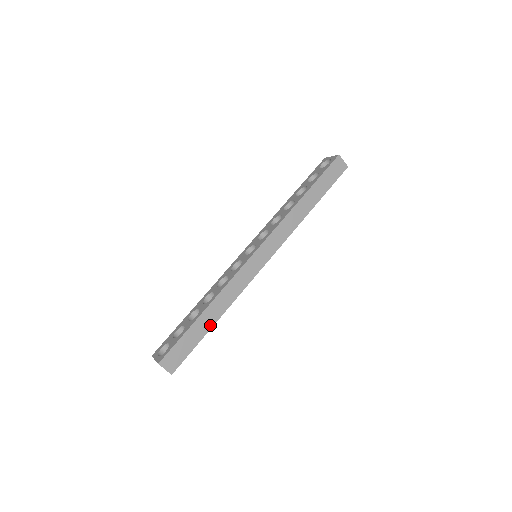
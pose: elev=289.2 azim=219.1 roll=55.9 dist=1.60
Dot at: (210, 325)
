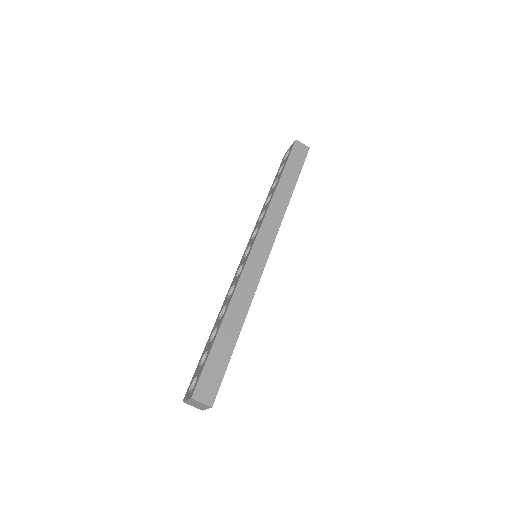
Dot at: (235, 337)
